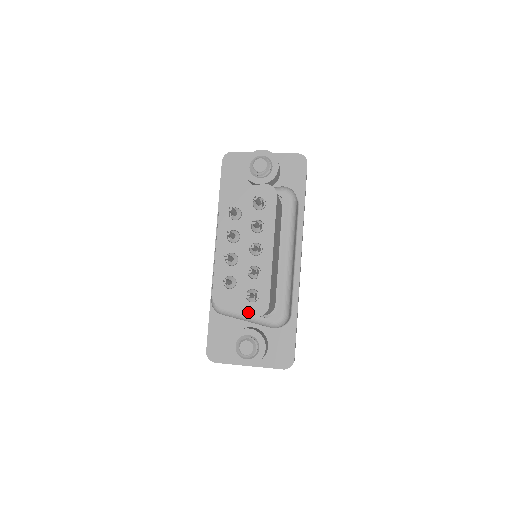
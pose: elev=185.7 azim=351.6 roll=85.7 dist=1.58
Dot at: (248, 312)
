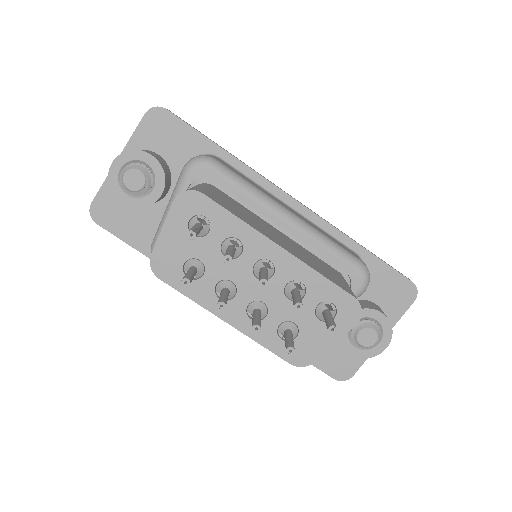
Dot at: (344, 330)
